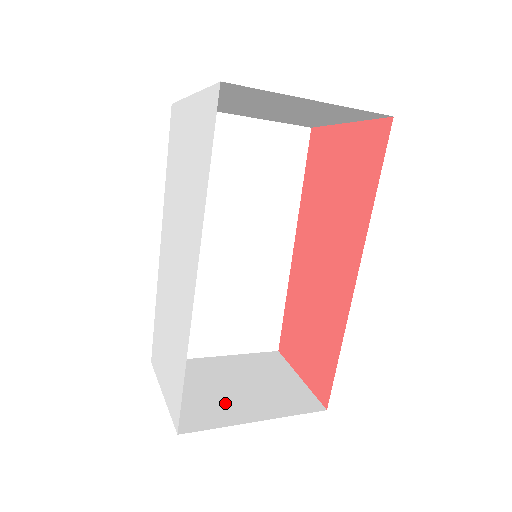
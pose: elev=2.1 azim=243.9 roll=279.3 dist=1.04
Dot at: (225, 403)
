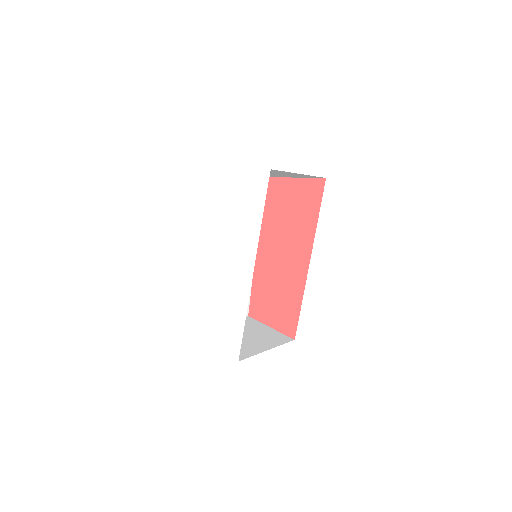
Dot at: (246, 345)
